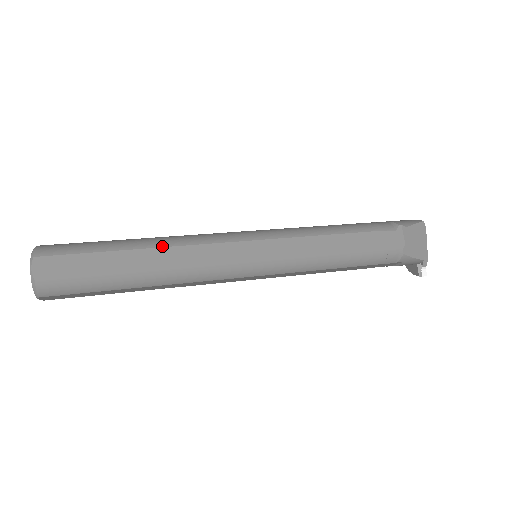
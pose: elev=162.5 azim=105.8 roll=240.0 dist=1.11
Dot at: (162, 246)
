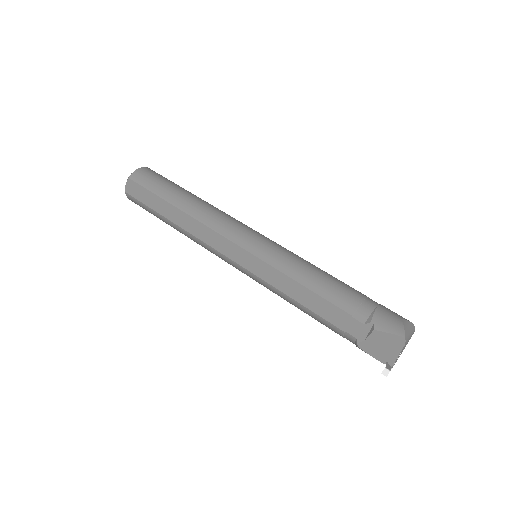
Dot at: (189, 214)
